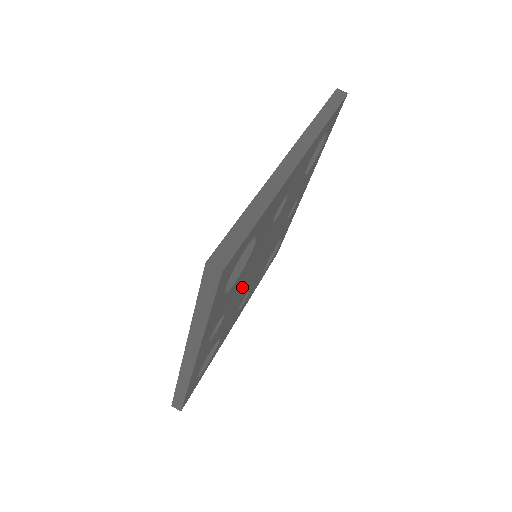
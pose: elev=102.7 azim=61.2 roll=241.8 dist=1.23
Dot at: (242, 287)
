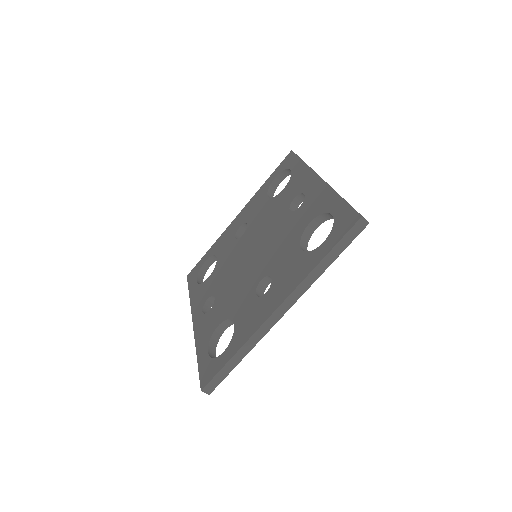
Dot at: occluded
